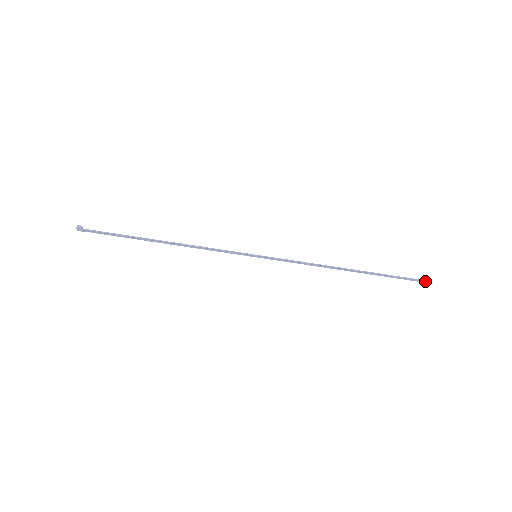
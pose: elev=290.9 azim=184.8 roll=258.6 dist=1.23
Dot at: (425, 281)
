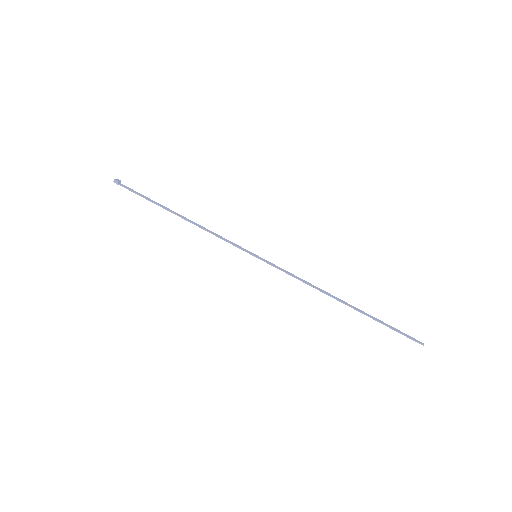
Dot at: (419, 343)
